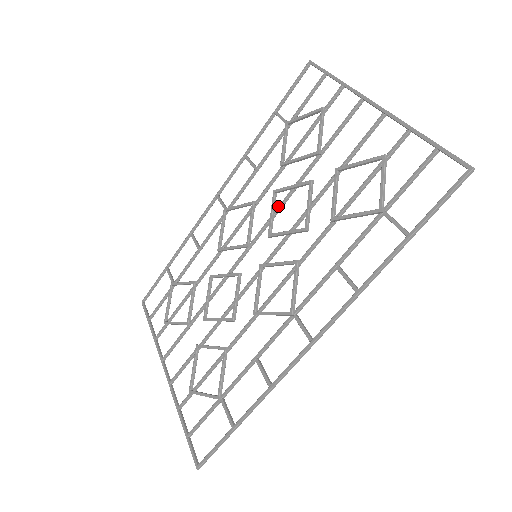
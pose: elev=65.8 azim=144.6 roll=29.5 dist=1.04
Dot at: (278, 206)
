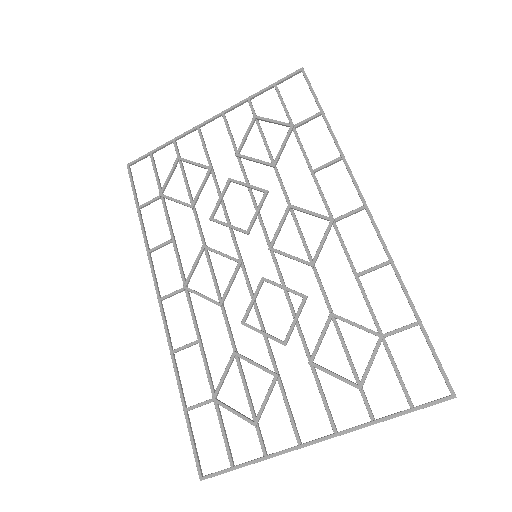
Dot at: (226, 219)
